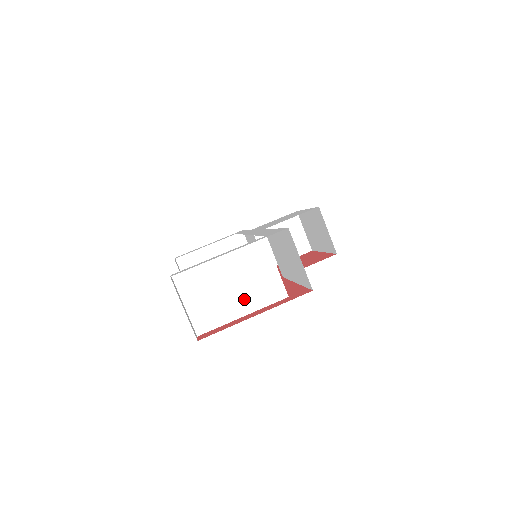
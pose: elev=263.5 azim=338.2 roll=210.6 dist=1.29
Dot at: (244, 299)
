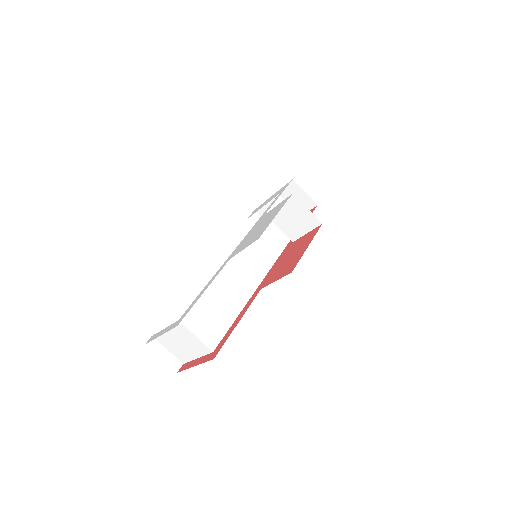
Dot at: (191, 350)
